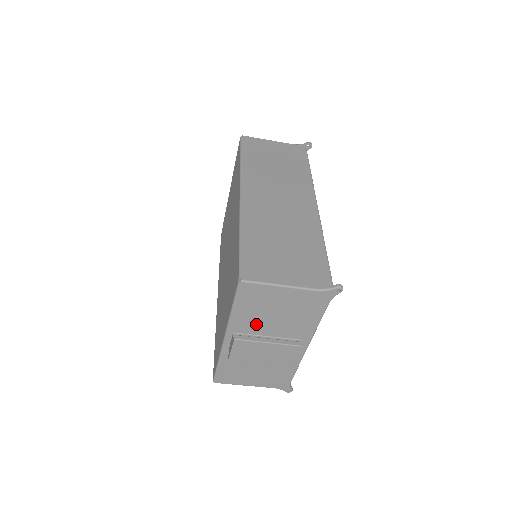
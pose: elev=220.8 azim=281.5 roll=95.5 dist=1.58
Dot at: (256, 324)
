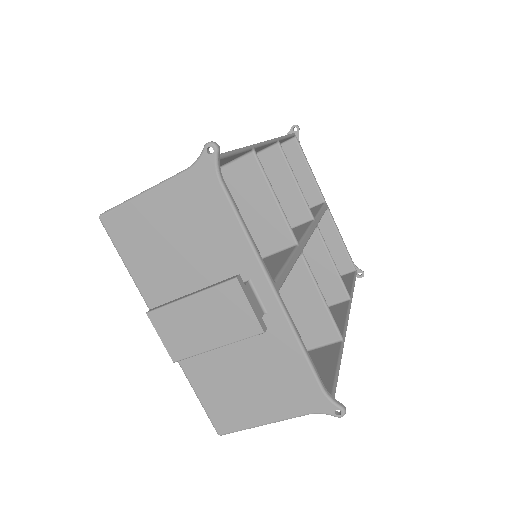
Dot at: (172, 282)
